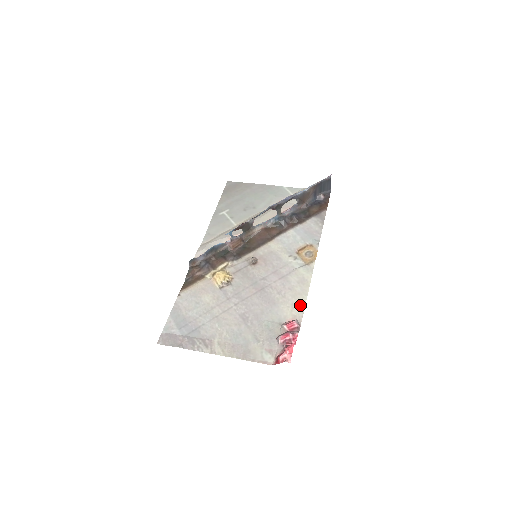
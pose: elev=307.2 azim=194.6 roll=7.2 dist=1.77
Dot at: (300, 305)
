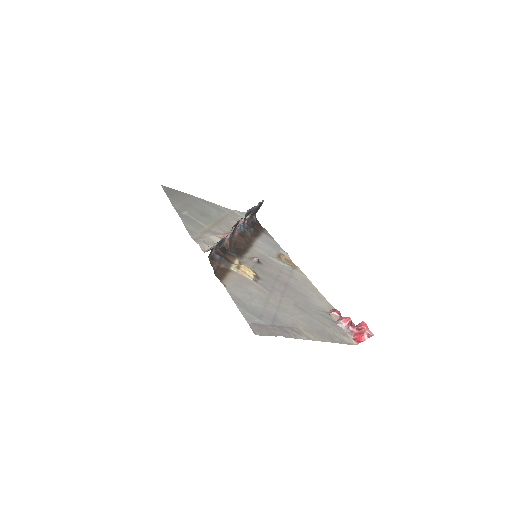
Dot at: (323, 298)
